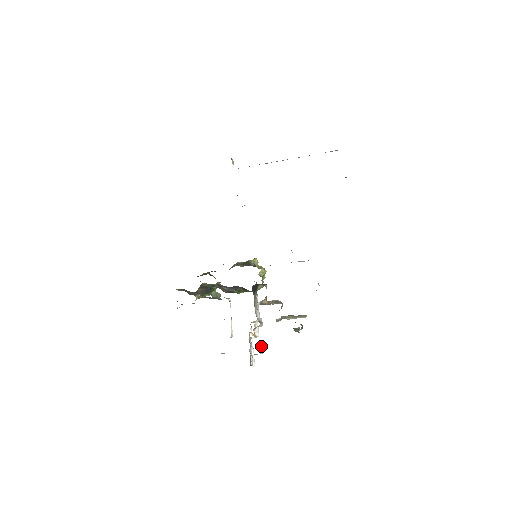
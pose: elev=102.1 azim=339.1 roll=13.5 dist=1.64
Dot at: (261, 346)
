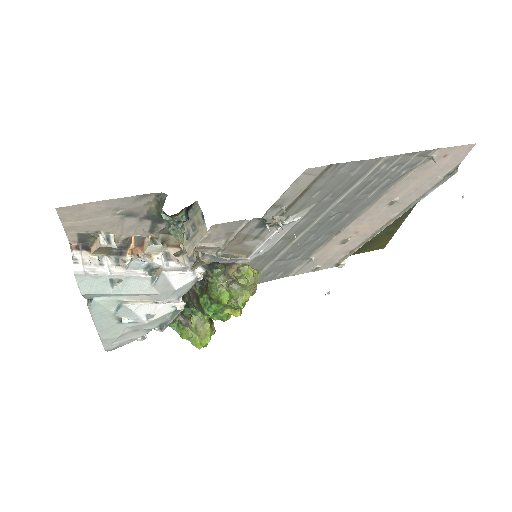
Dot at: (113, 244)
